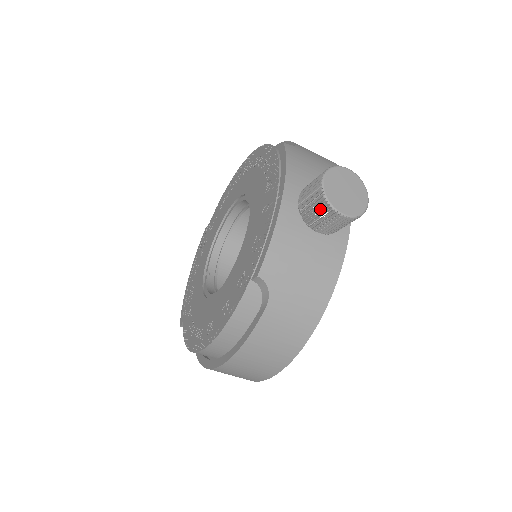
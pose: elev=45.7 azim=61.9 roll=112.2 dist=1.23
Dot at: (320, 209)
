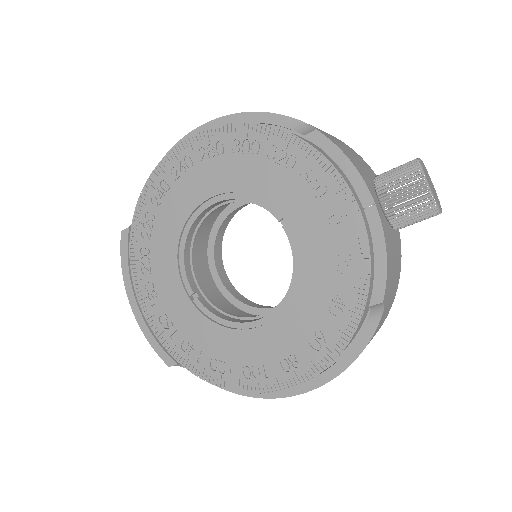
Dot at: (423, 213)
